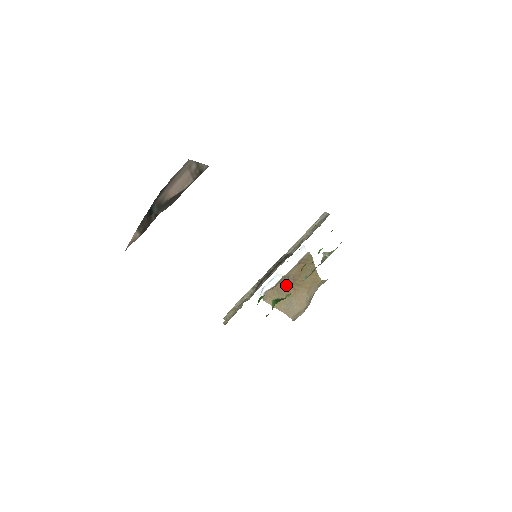
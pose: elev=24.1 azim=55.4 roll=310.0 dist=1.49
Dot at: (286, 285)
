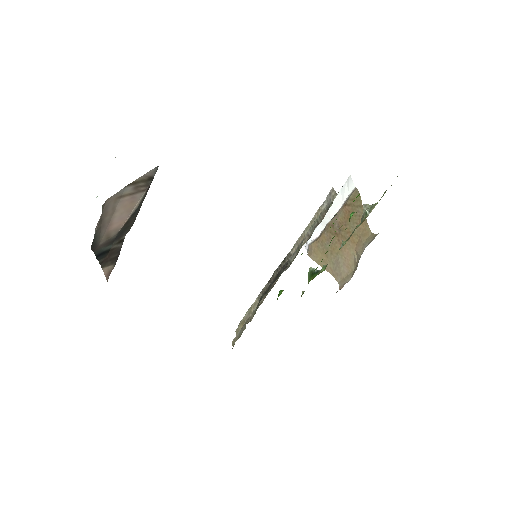
Dot at: (331, 237)
